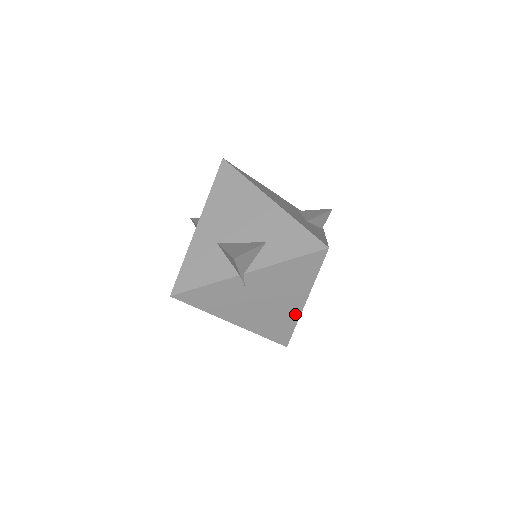
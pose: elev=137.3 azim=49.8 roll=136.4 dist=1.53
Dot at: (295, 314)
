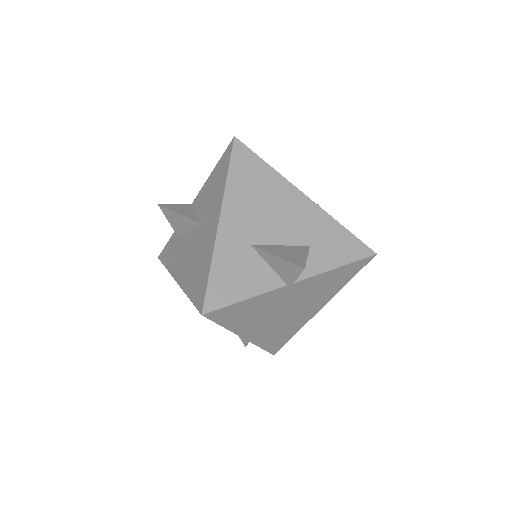
Dot at: (304, 321)
